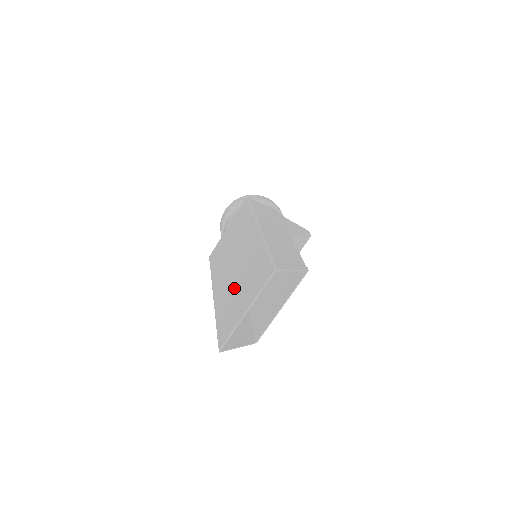
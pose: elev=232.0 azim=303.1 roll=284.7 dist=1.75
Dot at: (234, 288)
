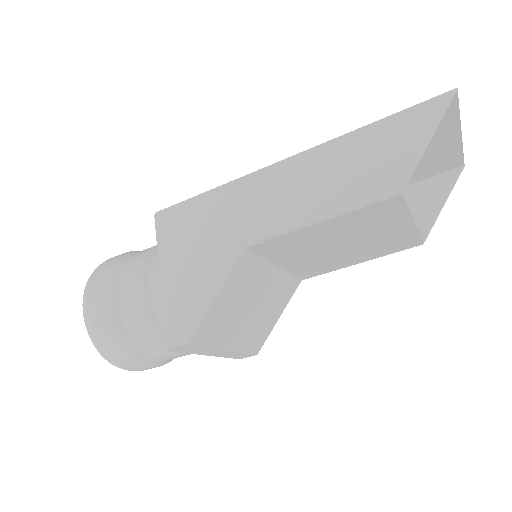
Dot at: occluded
